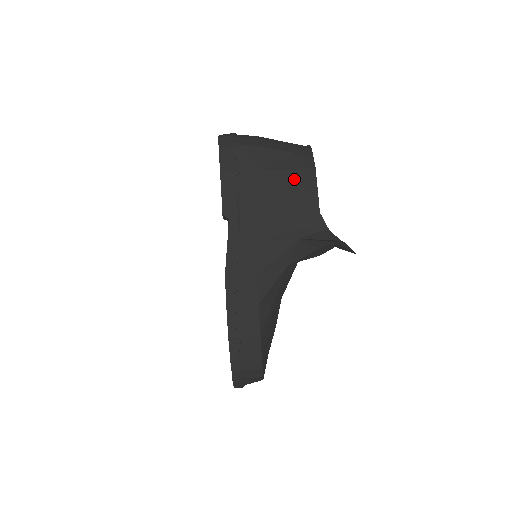
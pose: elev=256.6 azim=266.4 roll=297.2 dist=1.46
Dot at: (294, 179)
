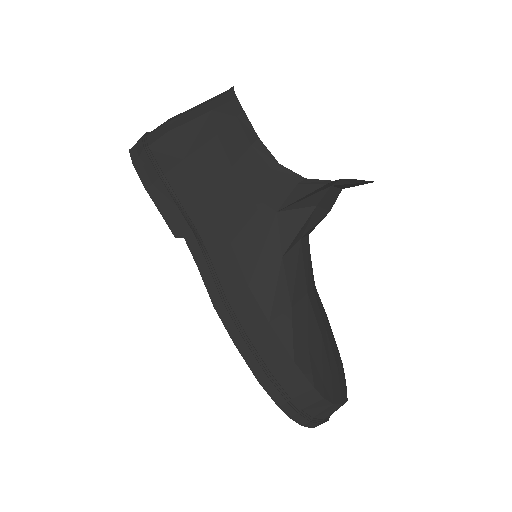
Dot at: (226, 143)
